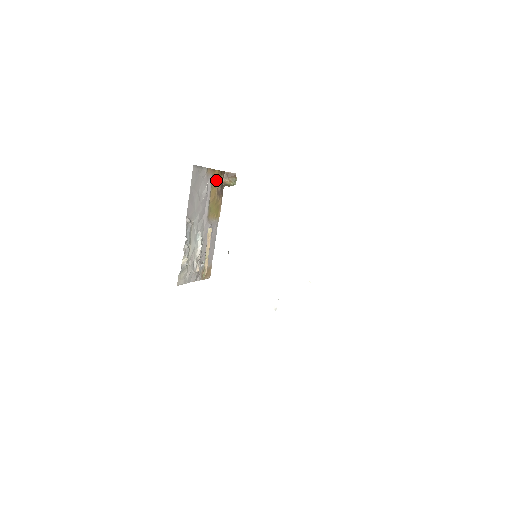
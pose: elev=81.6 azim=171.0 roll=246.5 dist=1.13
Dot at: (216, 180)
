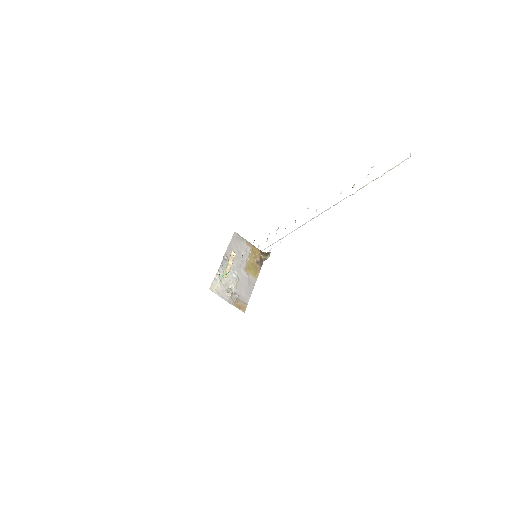
Dot at: (256, 253)
